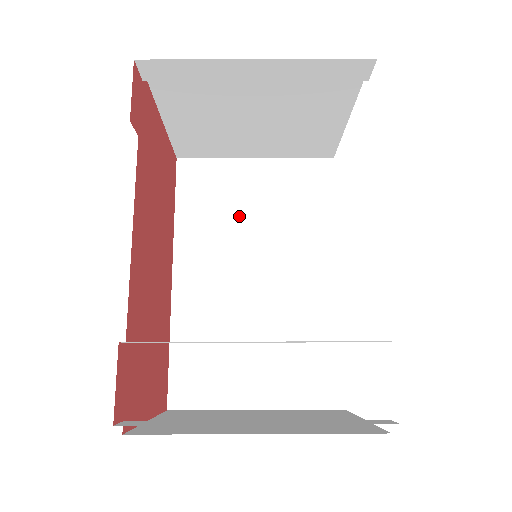
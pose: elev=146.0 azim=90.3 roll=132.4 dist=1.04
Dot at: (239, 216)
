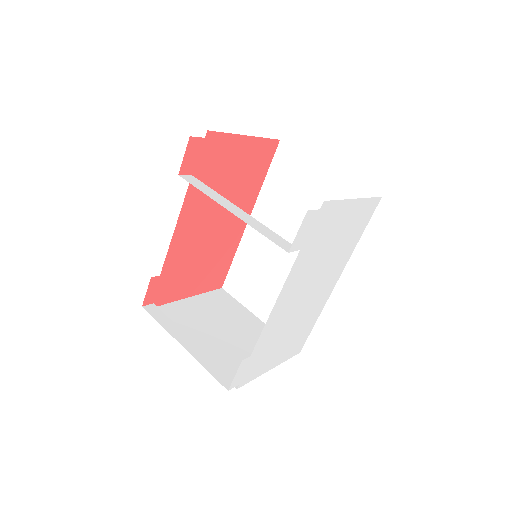
Dot at: (298, 204)
